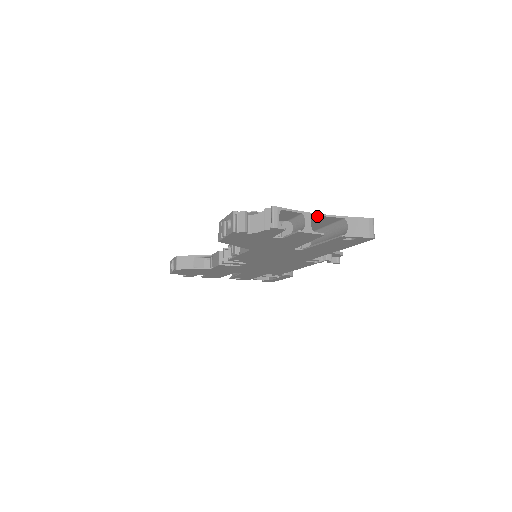
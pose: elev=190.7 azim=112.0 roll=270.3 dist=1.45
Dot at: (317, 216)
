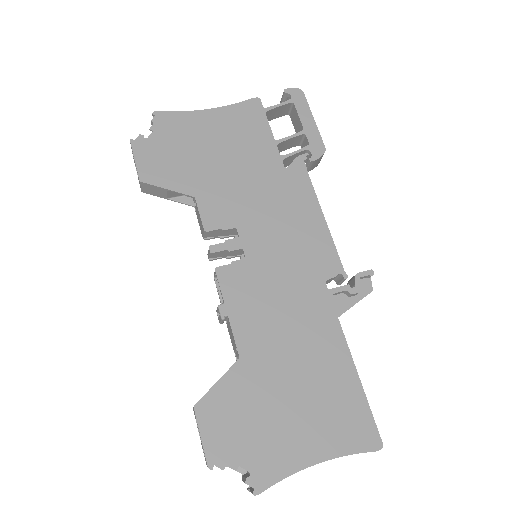
Dot at: (311, 461)
